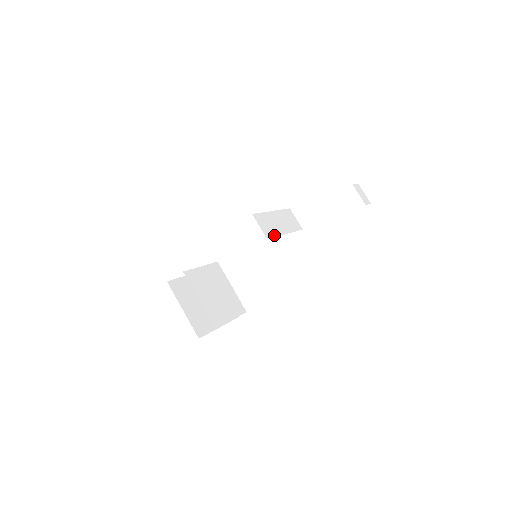
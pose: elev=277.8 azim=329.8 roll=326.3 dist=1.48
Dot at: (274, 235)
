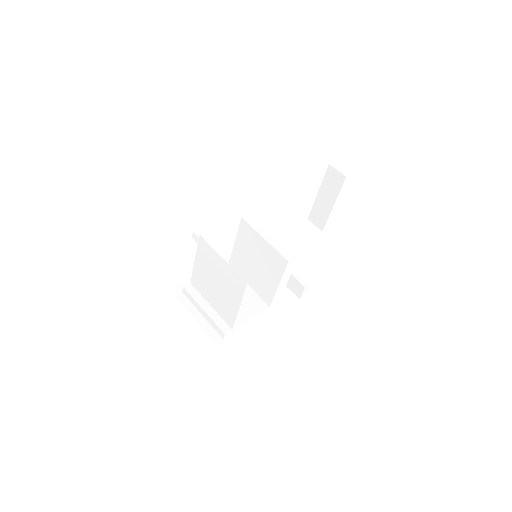
Dot at: occluded
